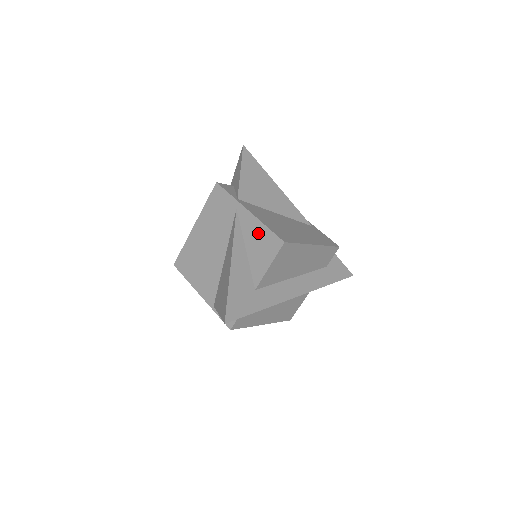
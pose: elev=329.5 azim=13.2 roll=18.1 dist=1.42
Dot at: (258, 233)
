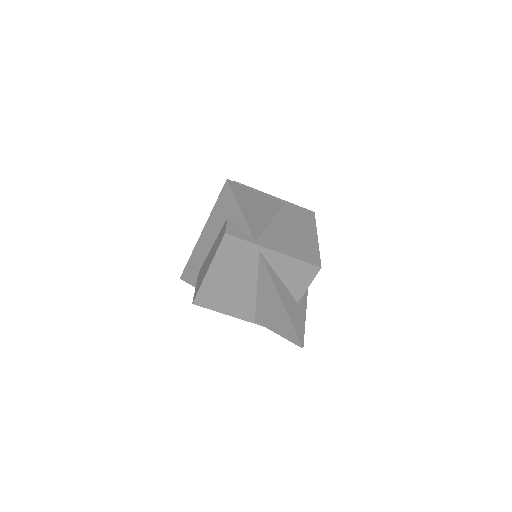
Dot at: (291, 266)
